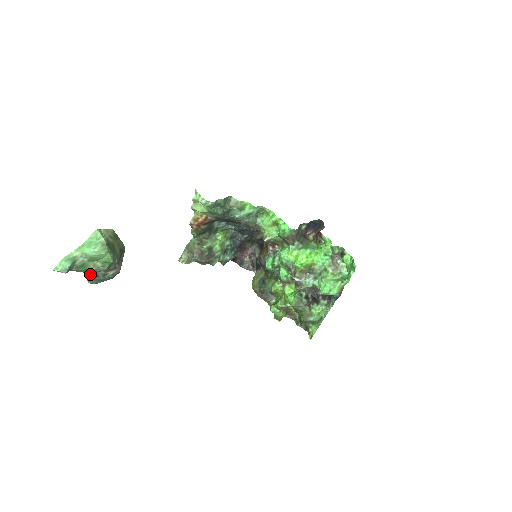
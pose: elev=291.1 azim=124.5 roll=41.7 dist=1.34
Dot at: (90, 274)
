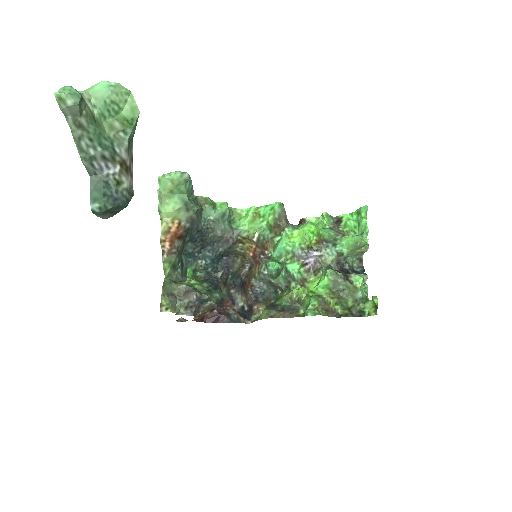
Dot at: (94, 183)
